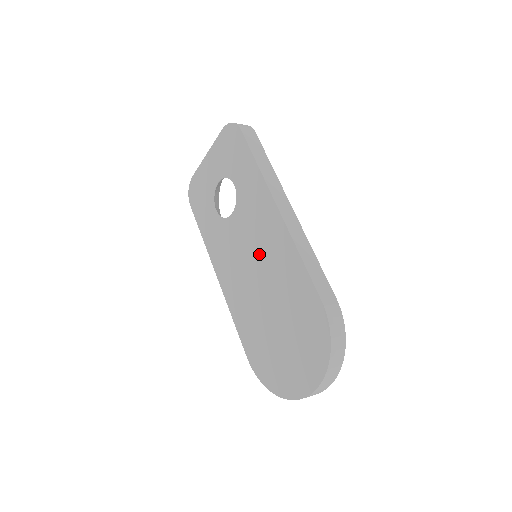
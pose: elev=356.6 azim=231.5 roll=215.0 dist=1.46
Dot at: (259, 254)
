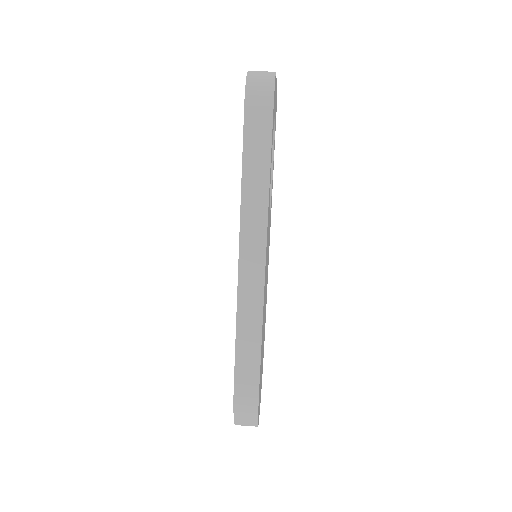
Dot at: occluded
